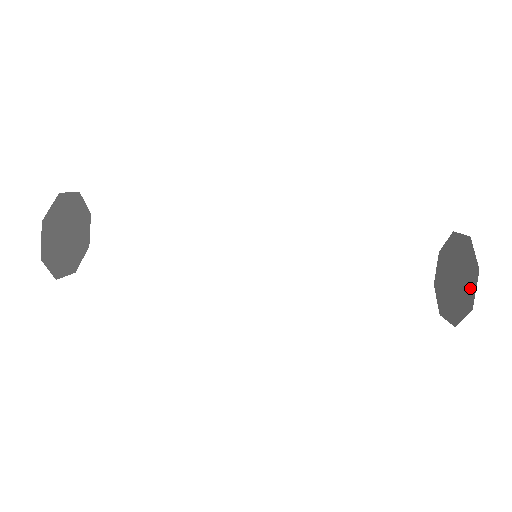
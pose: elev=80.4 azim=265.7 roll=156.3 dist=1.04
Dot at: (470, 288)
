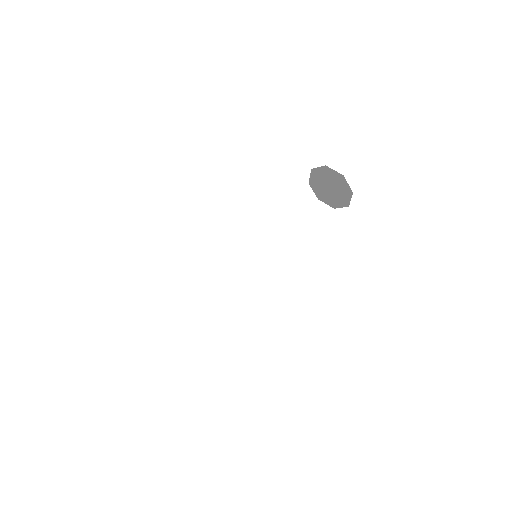
Dot at: (344, 186)
